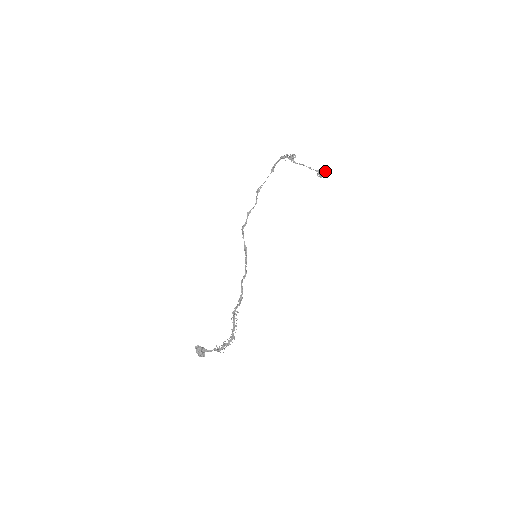
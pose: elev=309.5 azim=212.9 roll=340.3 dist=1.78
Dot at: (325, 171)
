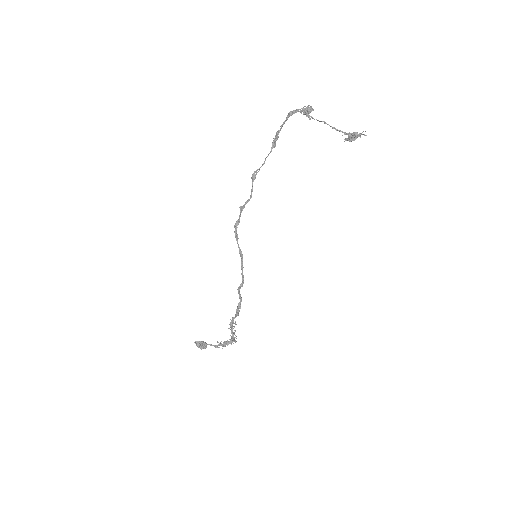
Dot at: (357, 136)
